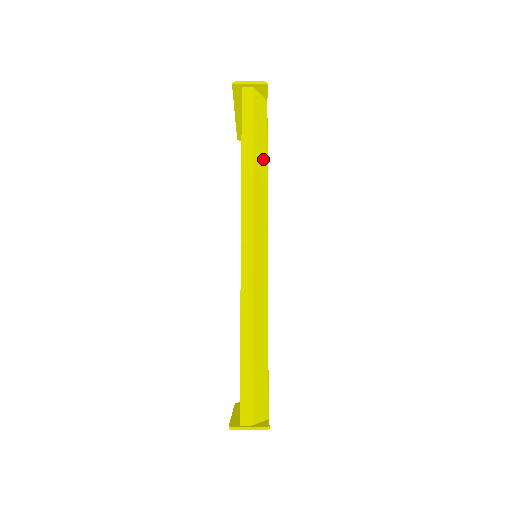
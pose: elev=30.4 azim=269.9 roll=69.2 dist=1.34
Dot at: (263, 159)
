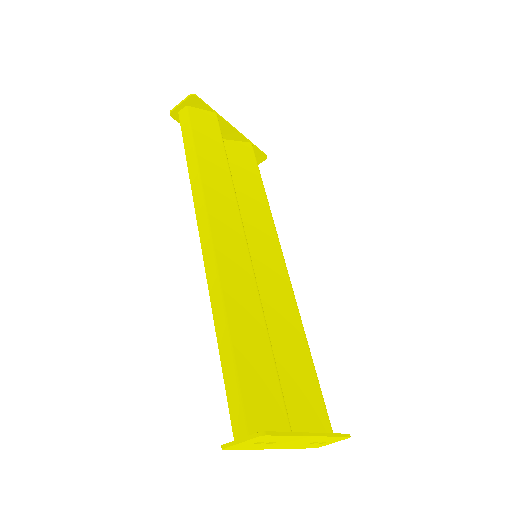
Dot at: (217, 158)
